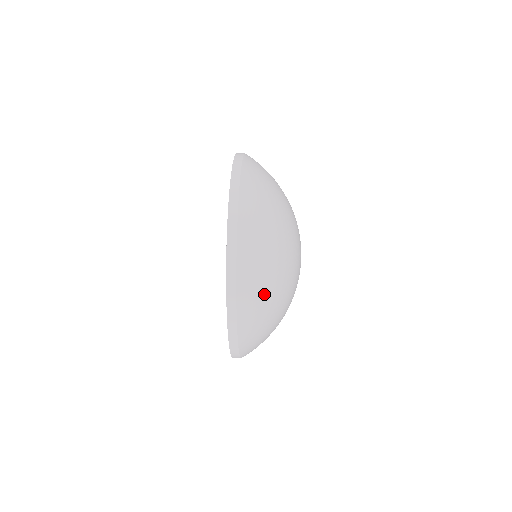
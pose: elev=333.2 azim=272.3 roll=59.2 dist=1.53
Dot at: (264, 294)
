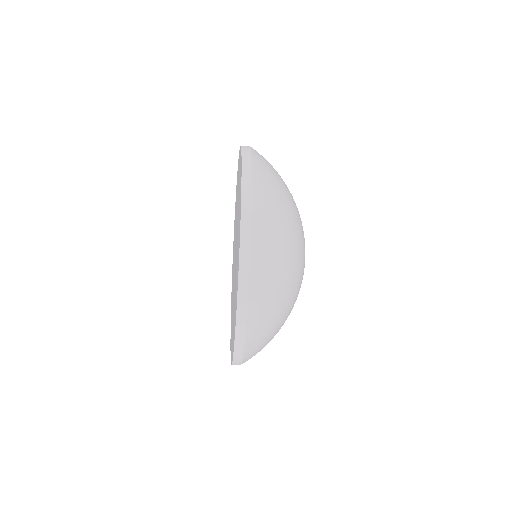
Dot at: (275, 172)
